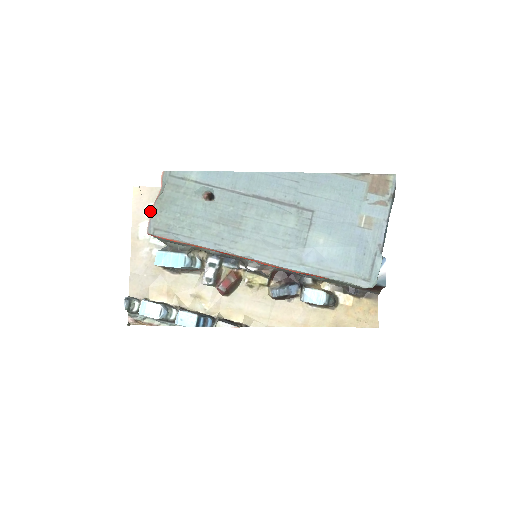
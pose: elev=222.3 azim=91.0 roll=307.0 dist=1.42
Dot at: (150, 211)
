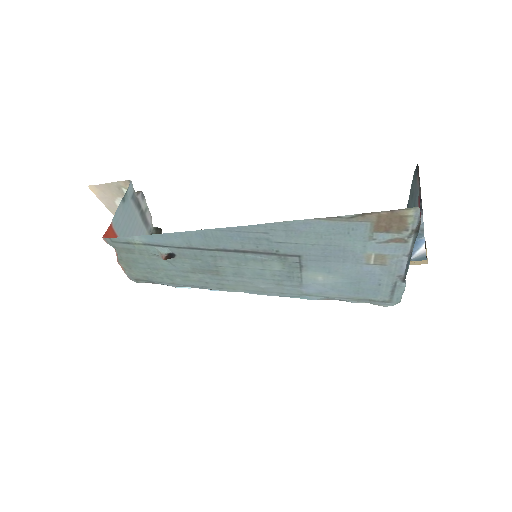
Dot at: occluded
